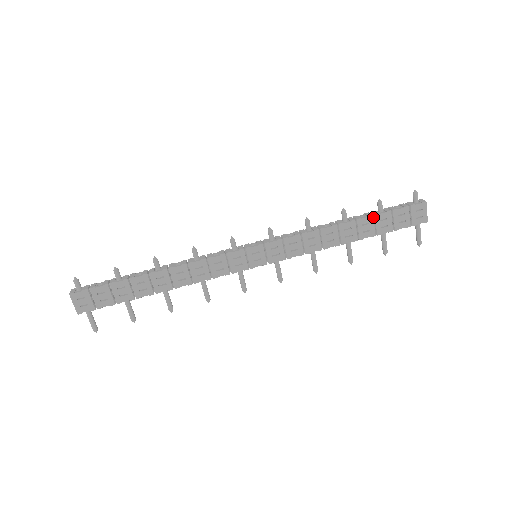
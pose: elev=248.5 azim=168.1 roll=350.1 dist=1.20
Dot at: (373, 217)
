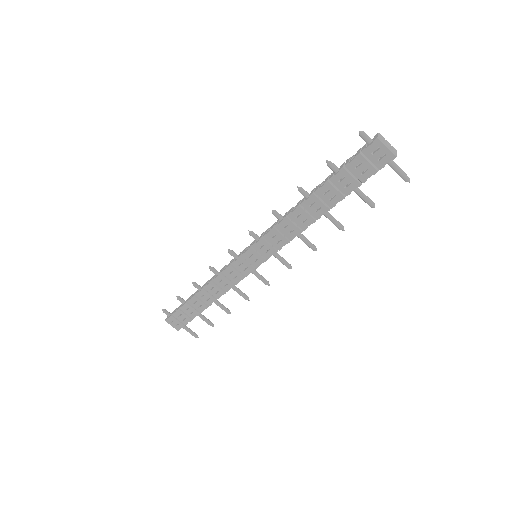
Dot at: (330, 182)
